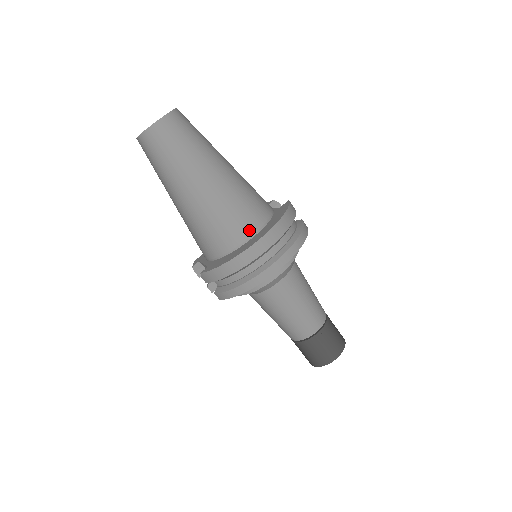
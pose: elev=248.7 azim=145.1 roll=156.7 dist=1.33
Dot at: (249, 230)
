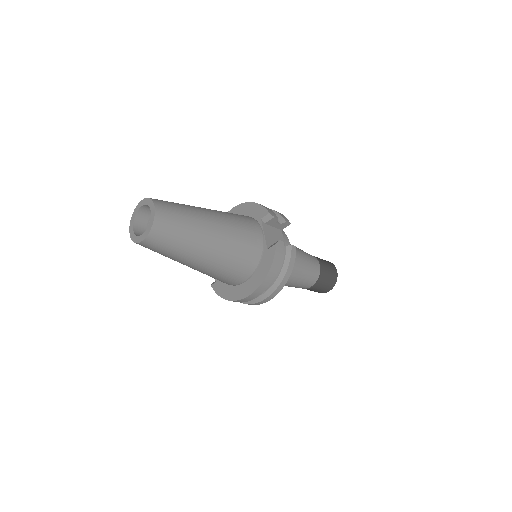
Dot at: (240, 280)
